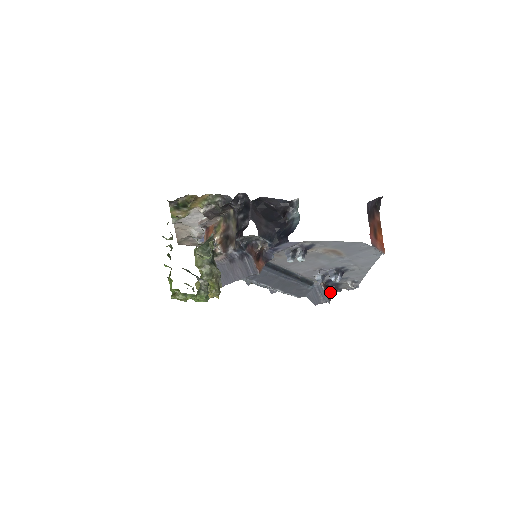
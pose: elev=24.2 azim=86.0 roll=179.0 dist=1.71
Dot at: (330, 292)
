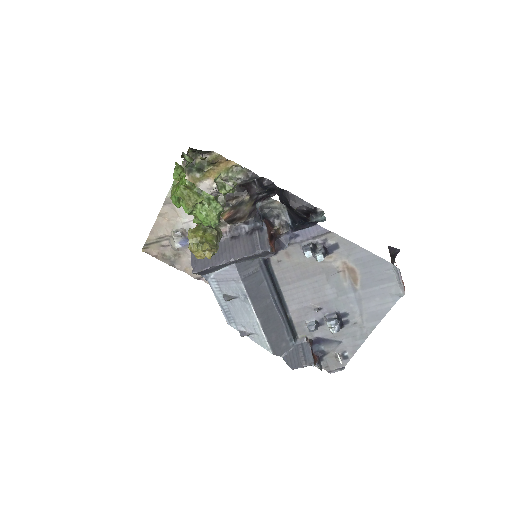
Dot at: (314, 358)
